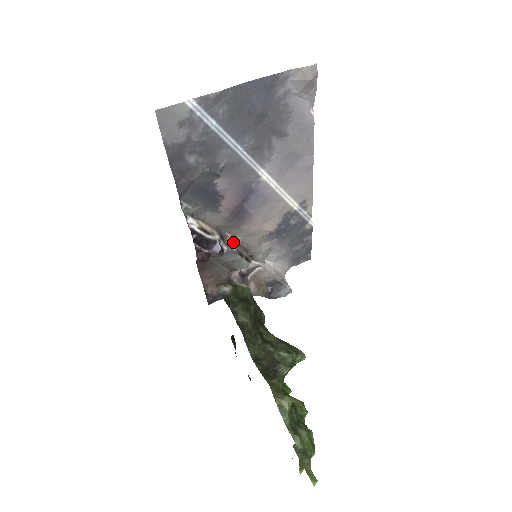
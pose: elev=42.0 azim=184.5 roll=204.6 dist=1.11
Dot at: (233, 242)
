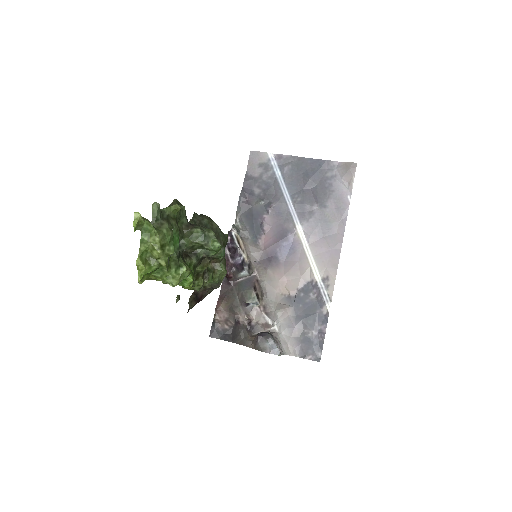
Dot at: (256, 278)
